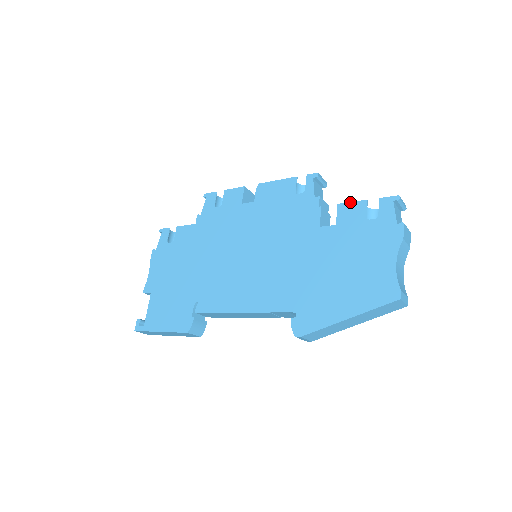
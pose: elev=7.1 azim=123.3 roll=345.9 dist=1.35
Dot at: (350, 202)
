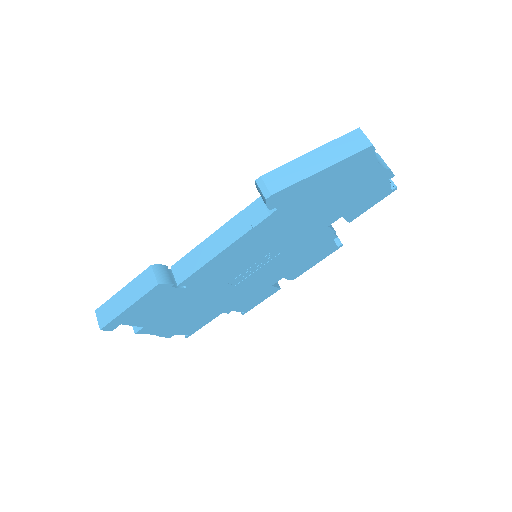
Dot at: occluded
